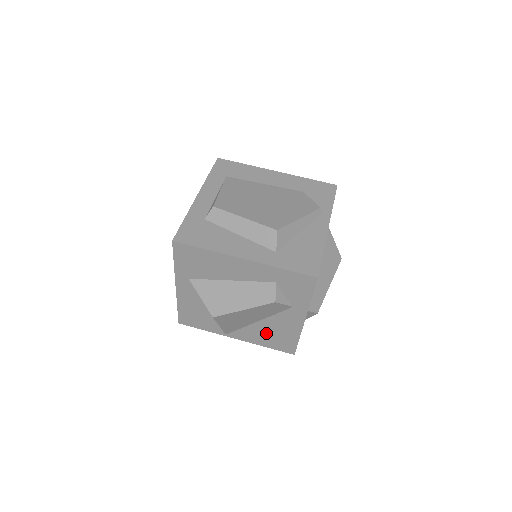
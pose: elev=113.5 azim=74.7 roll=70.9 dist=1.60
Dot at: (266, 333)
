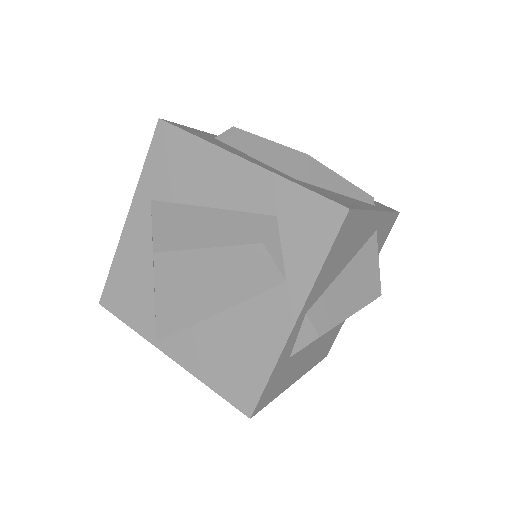
Dot at: (221, 347)
